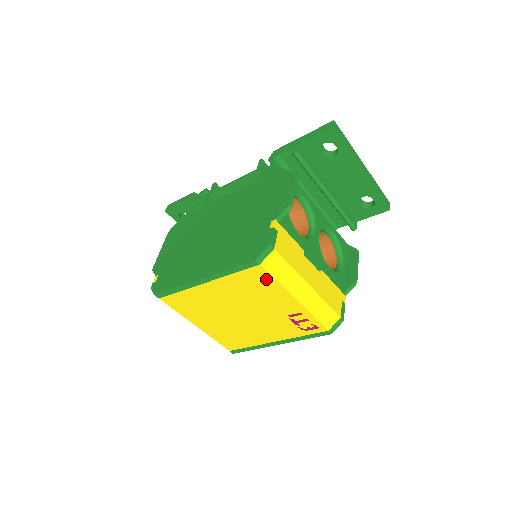
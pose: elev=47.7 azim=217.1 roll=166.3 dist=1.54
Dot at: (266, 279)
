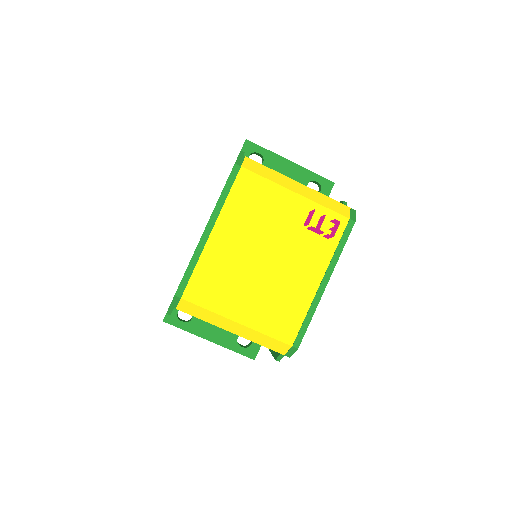
Dot at: (257, 183)
